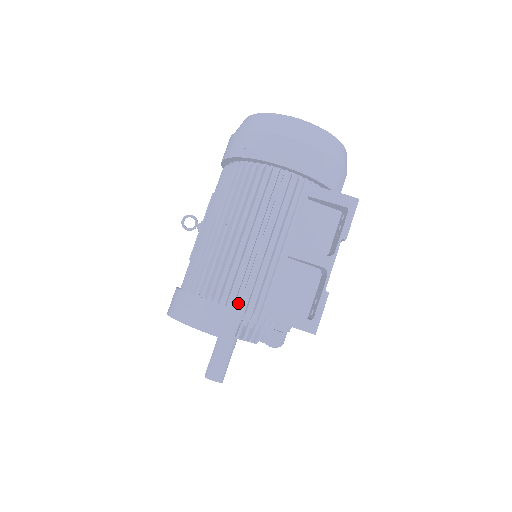
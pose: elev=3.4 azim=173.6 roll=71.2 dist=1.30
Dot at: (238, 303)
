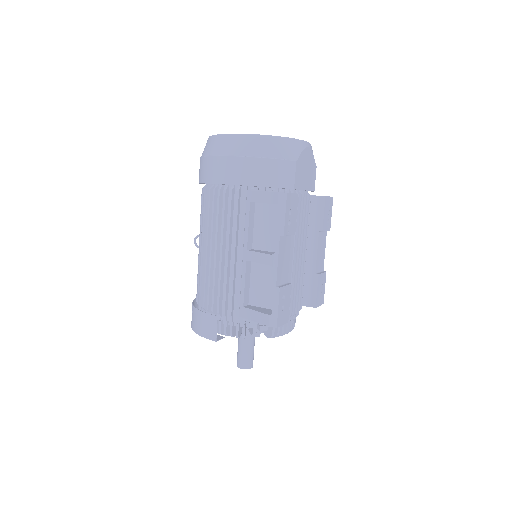
Dot at: (219, 308)
